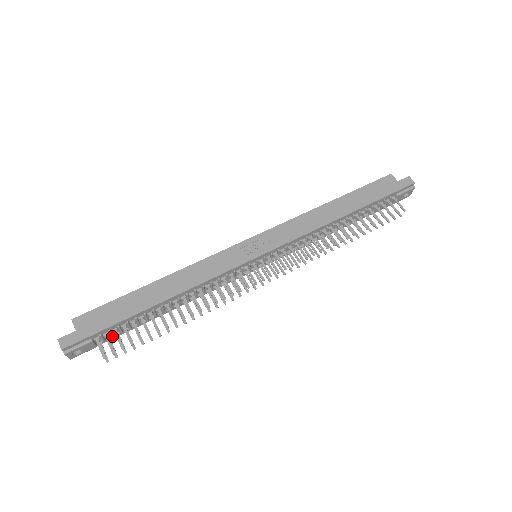
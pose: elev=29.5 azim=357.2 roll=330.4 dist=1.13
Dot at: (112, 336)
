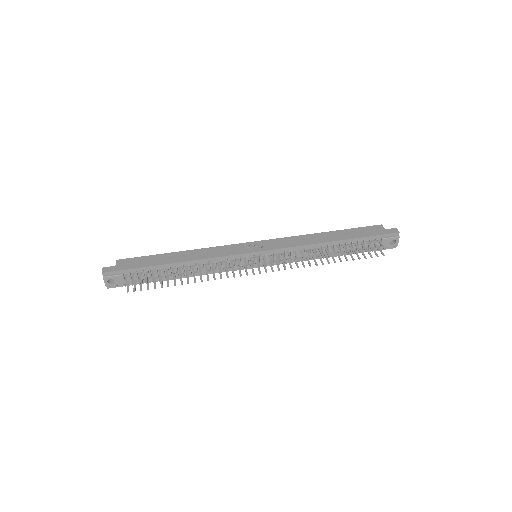
Dot at: (137, 280)
